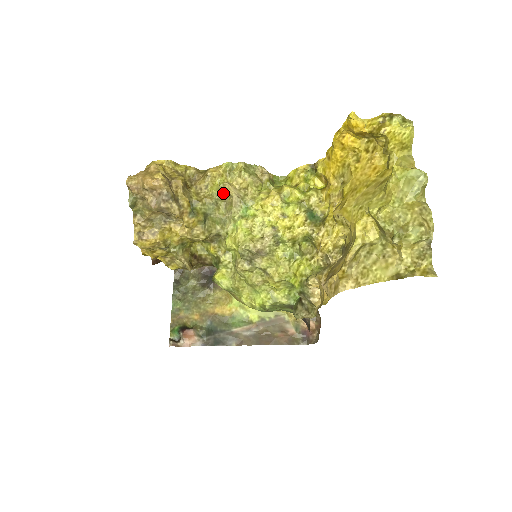
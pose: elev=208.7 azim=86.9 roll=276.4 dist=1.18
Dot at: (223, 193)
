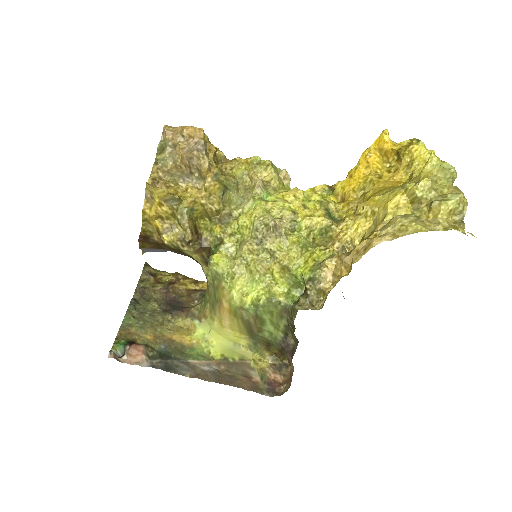
Dot at: (246, 179)
